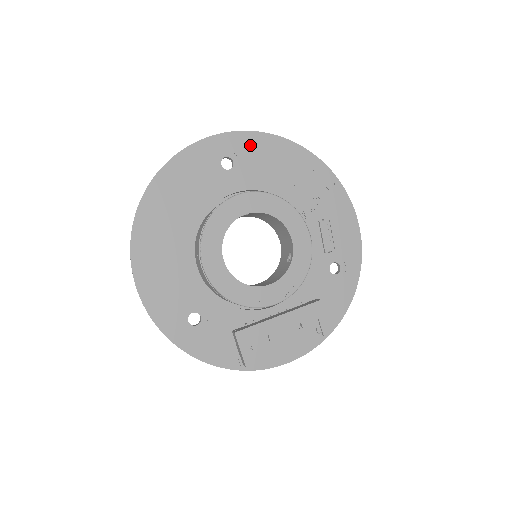
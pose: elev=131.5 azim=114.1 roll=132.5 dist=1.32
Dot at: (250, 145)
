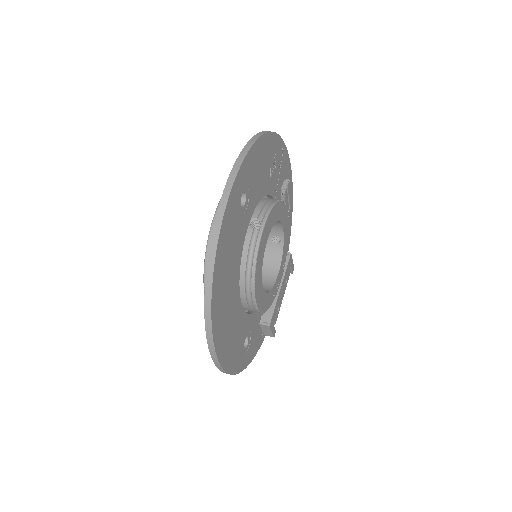
Dot at: (251, 164)
